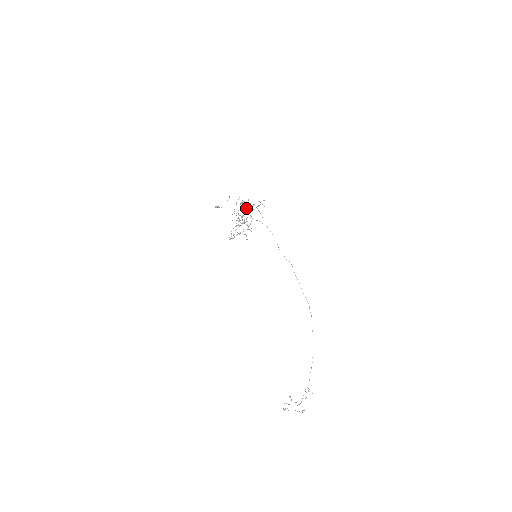
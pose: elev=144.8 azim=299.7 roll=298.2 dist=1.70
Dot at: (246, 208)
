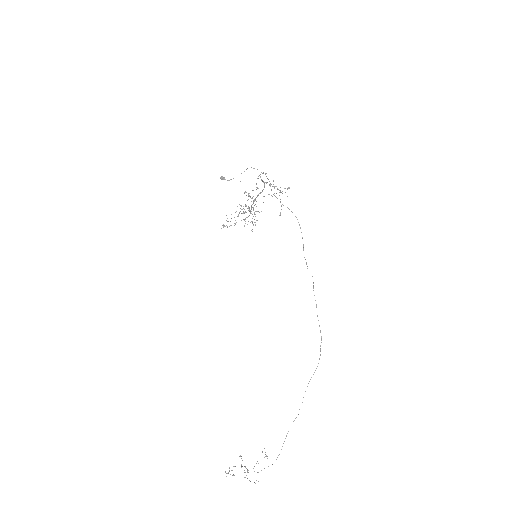
Dot at: occluded
